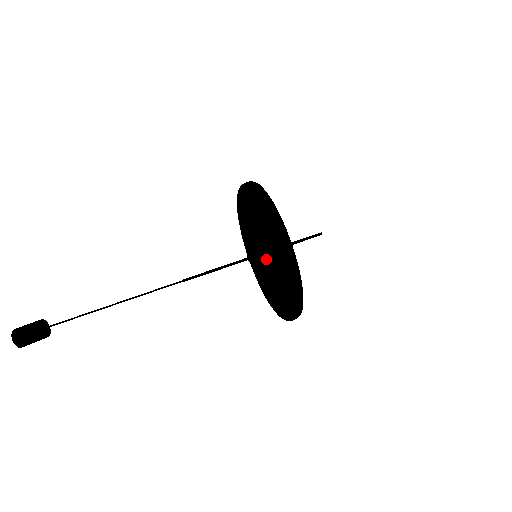
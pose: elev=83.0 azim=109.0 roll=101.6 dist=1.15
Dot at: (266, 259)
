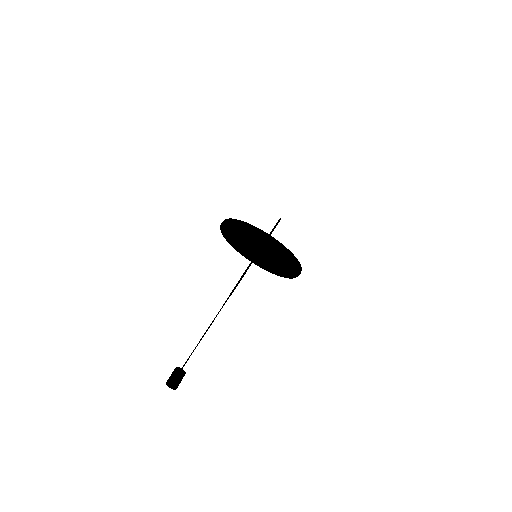
Dot at: (265, 263)
